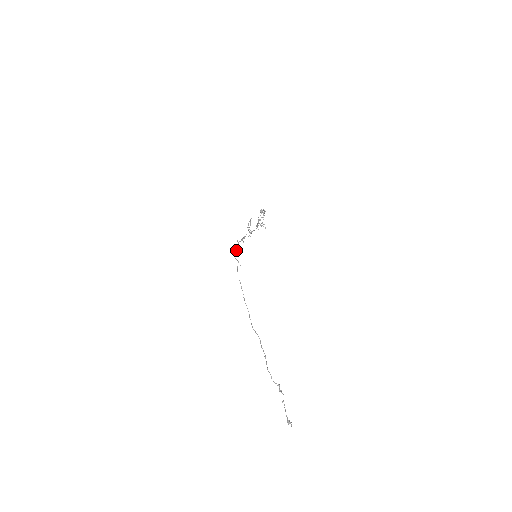
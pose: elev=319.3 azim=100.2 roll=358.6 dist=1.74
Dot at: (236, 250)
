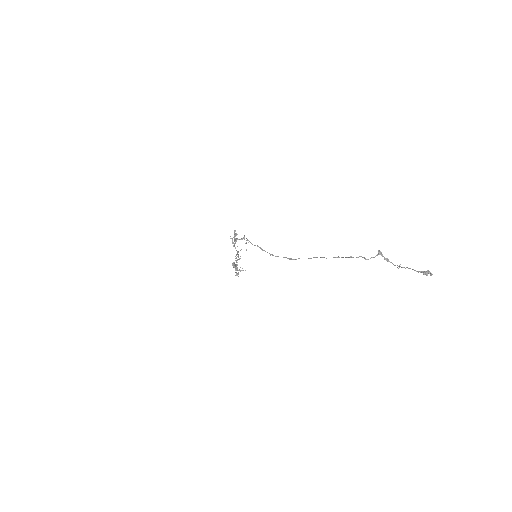
Dot at: (235, 238)
